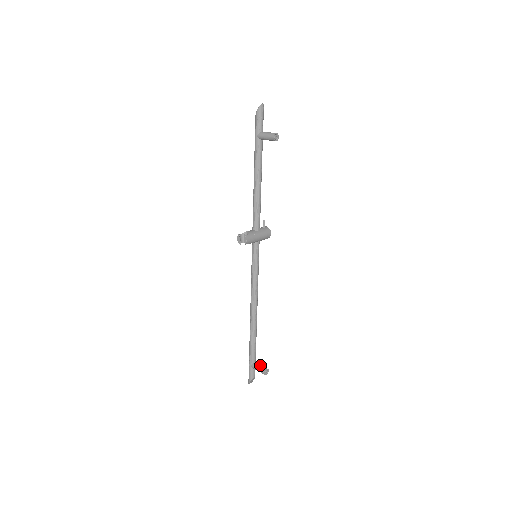
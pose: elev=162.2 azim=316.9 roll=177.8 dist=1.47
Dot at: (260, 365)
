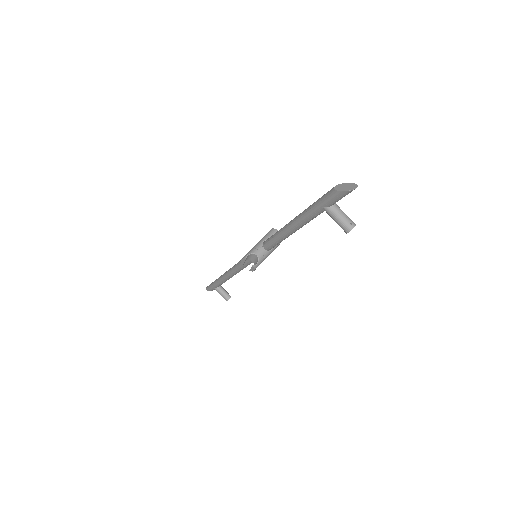
Dot at: (224, 292)
